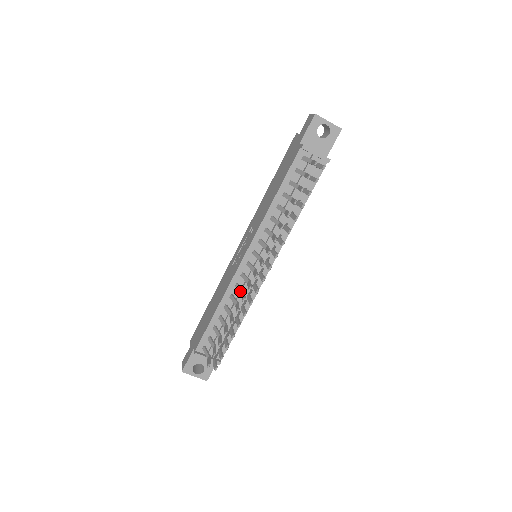
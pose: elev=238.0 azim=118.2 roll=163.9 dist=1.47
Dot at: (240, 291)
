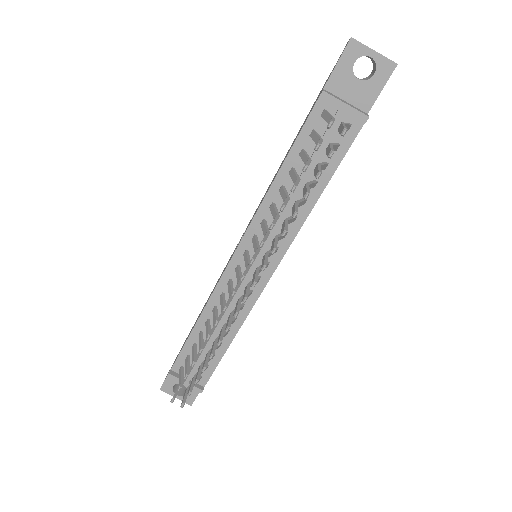
Dot at: (221, 306)
